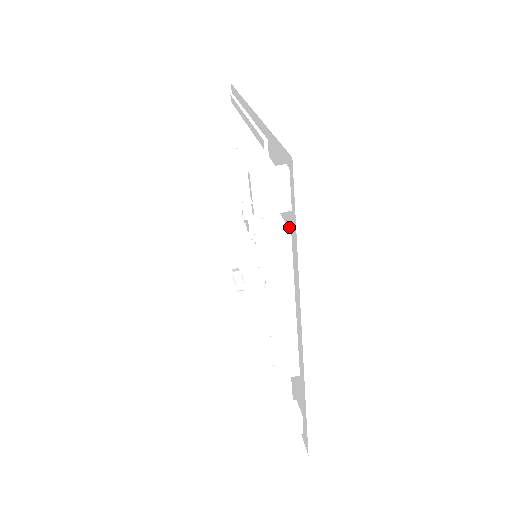
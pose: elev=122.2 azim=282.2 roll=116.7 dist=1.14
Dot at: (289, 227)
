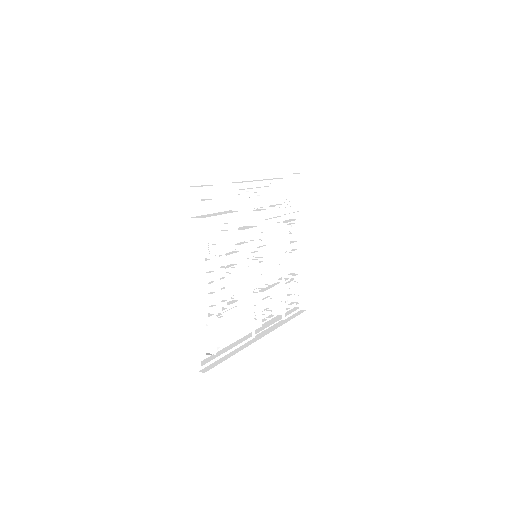
Dot at: occluded
